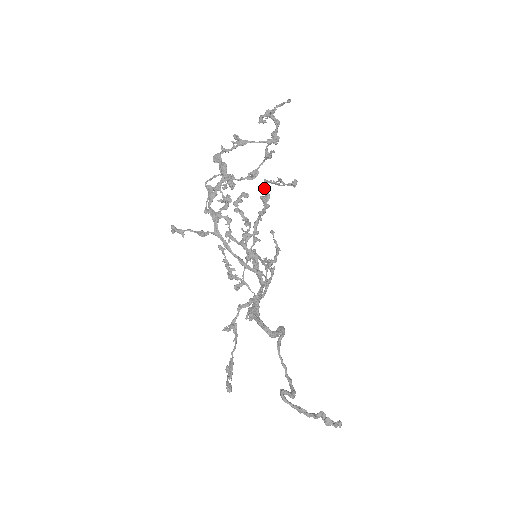
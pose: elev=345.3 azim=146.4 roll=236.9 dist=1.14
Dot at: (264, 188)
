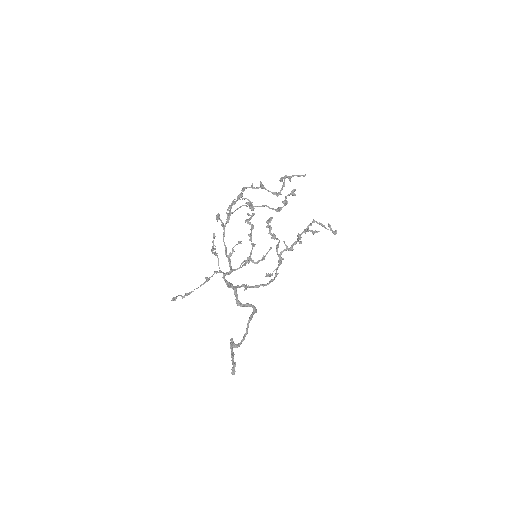
Dot at: (309, 224)
